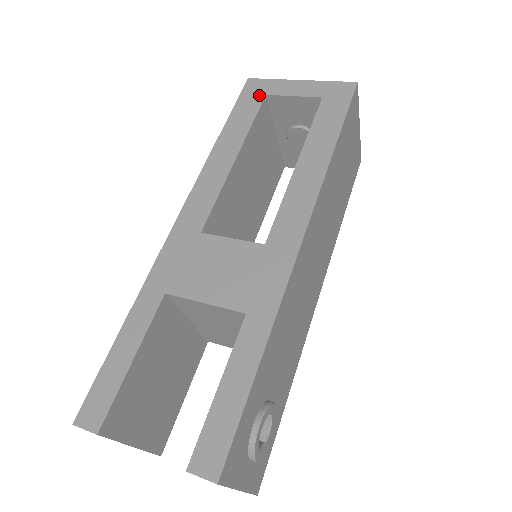
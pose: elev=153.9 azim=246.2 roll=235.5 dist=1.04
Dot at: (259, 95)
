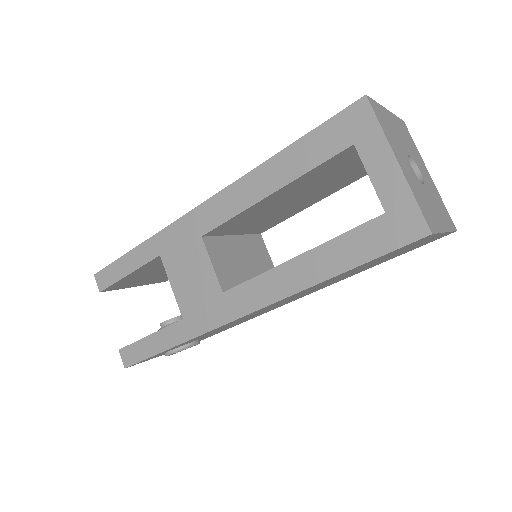
Dot at: (349, 137)
